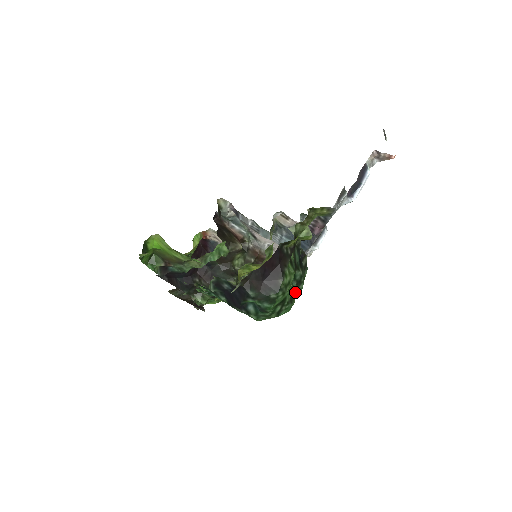
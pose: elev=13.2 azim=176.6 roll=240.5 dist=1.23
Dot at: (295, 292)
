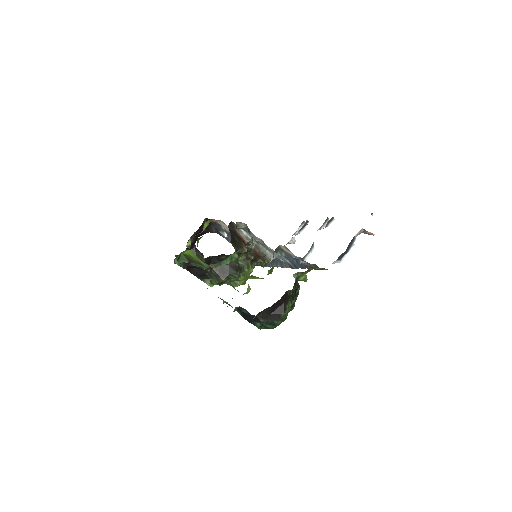
Dot at: occluded
